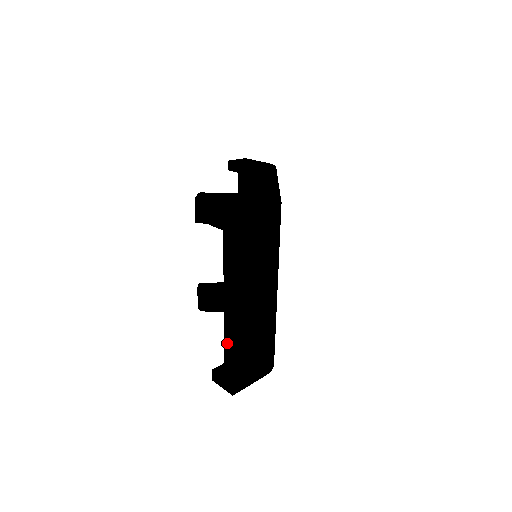
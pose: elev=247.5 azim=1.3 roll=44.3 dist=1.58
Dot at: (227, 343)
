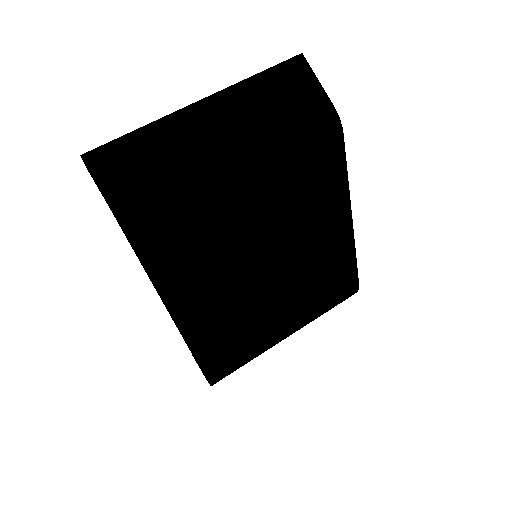
Dot at: occluded
